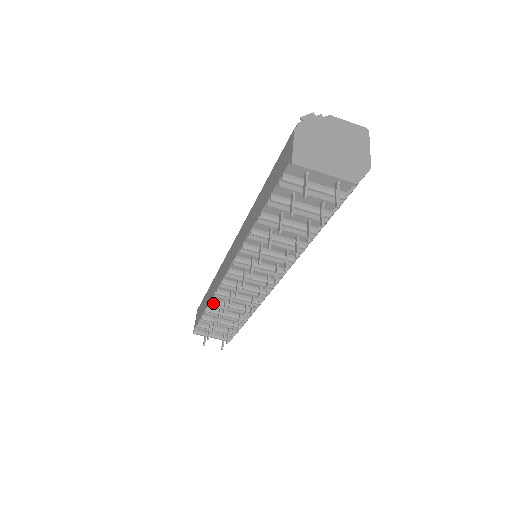
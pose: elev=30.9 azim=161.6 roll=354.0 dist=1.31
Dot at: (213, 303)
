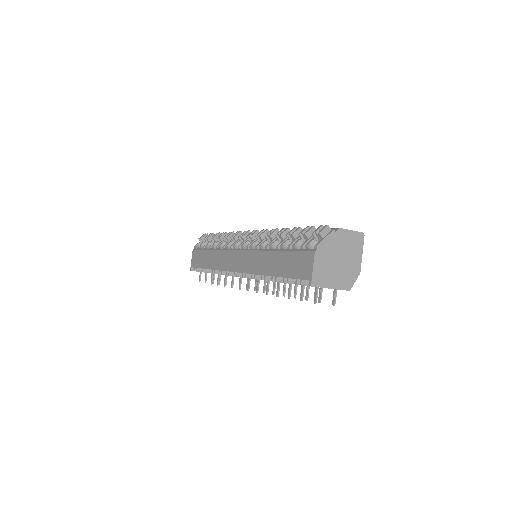
Dot at: occluded
